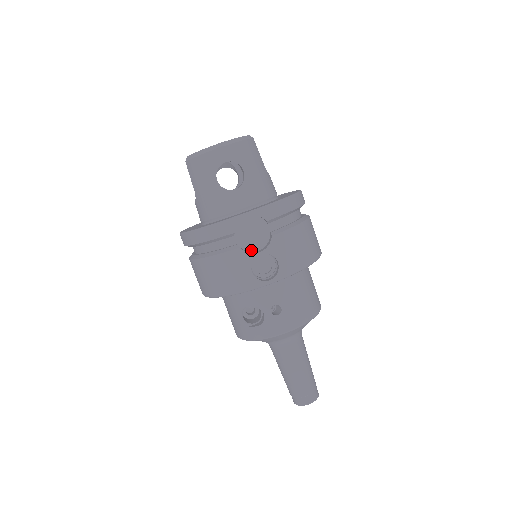
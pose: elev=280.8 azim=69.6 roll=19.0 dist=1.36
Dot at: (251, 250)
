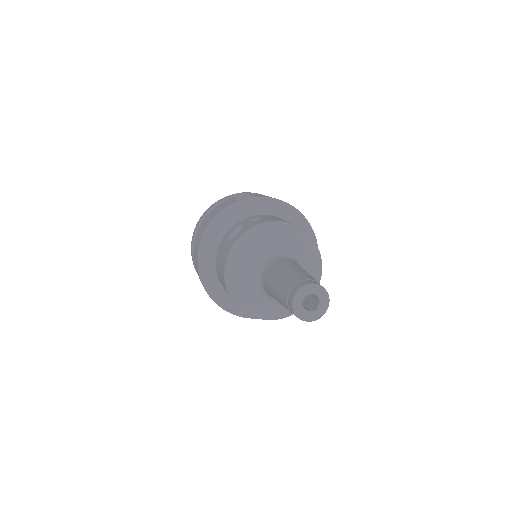
Dot at: occluded
